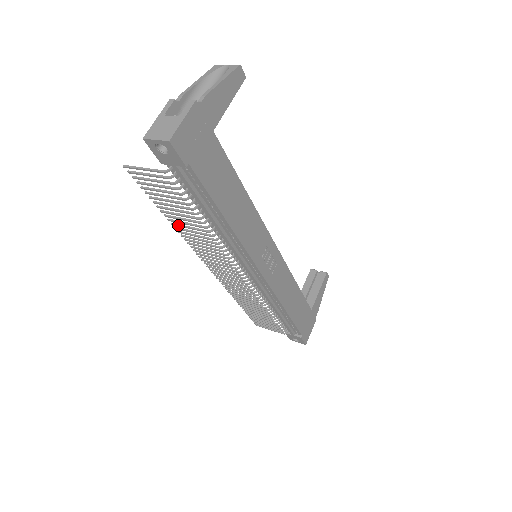
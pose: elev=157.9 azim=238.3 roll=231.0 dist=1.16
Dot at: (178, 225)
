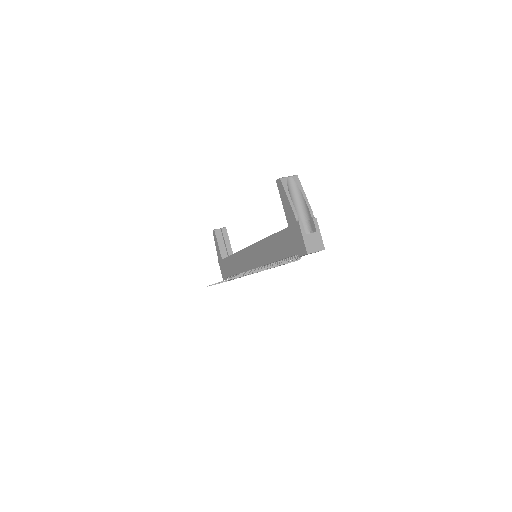
Dot at: occluded
